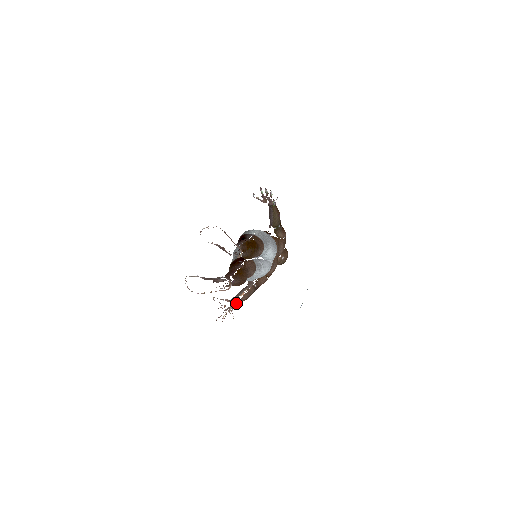
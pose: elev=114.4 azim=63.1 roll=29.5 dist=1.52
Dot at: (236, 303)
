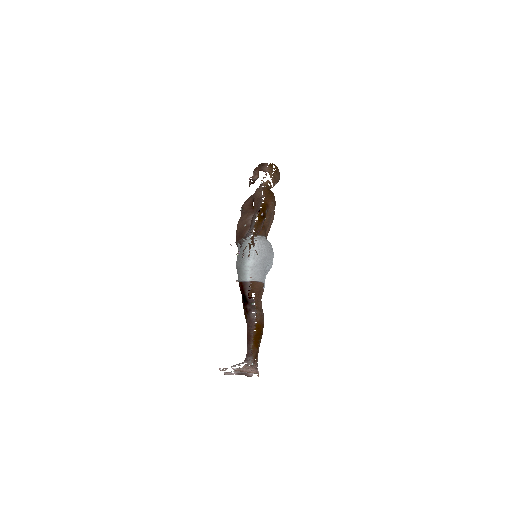
Dot at: occluded
